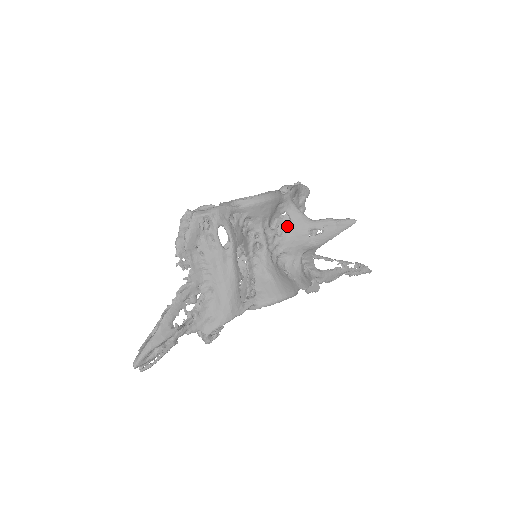
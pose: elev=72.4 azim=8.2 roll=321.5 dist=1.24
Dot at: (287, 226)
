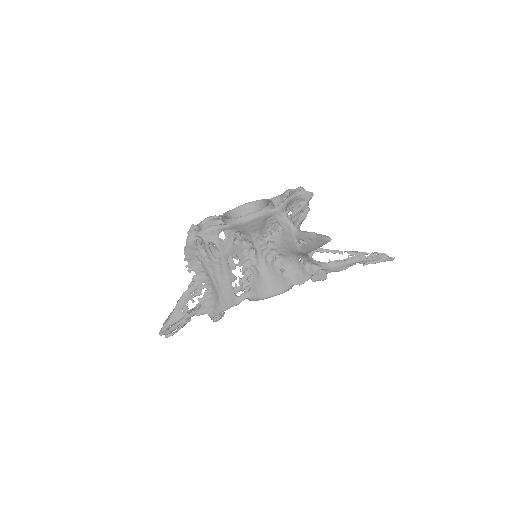
Dot at: (279, 234)
